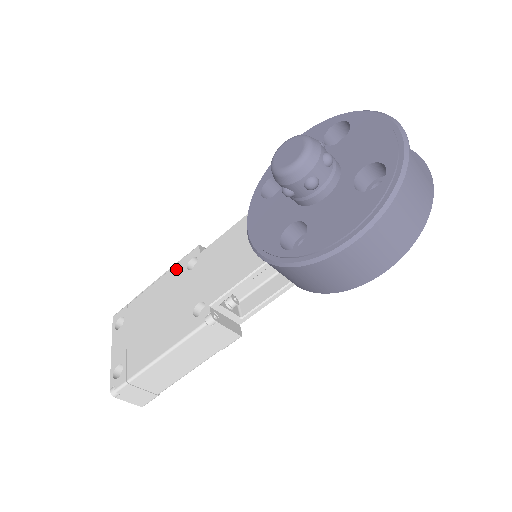
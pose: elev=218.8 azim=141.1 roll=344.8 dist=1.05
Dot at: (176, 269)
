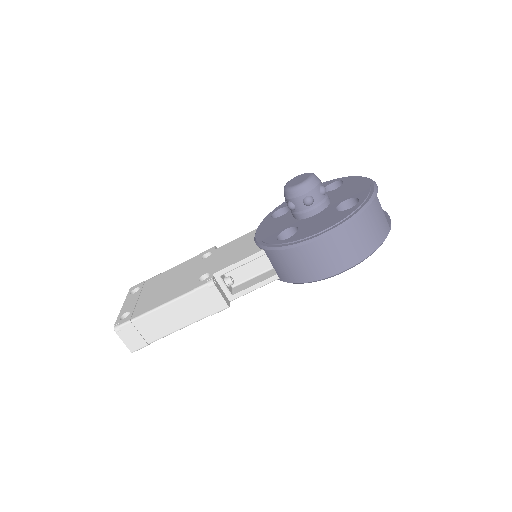
Dot at: (193, 259)
